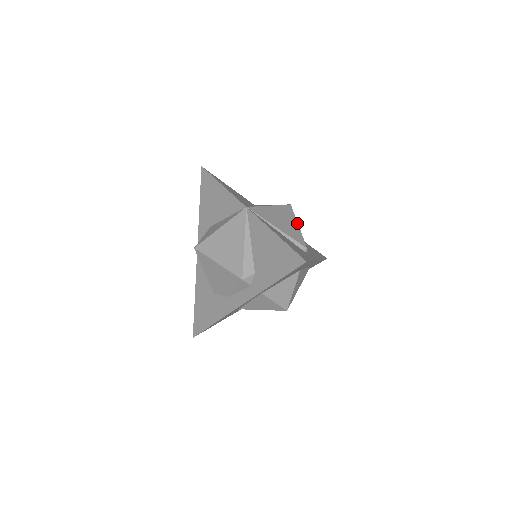
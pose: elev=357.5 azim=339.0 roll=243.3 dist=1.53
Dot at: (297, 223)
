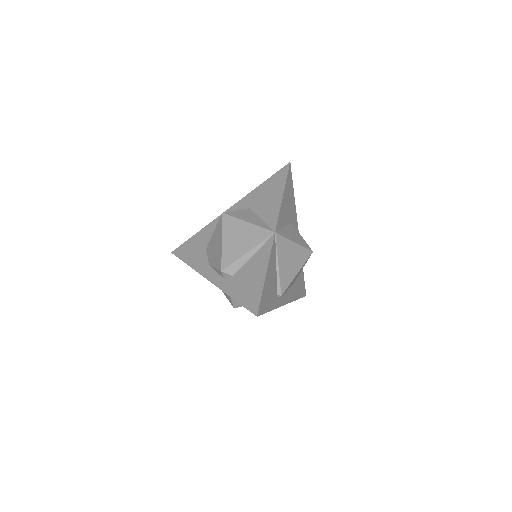
Dot at: occluded
